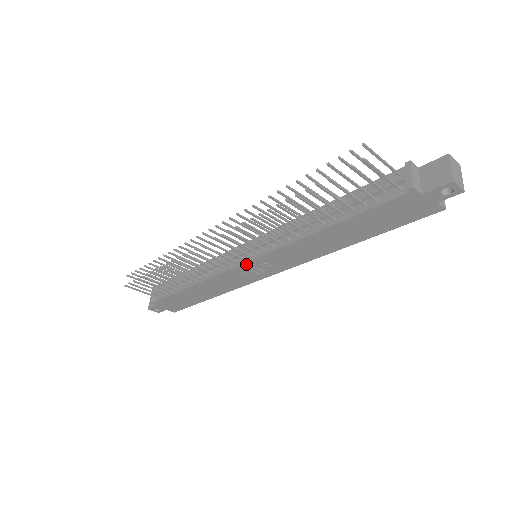
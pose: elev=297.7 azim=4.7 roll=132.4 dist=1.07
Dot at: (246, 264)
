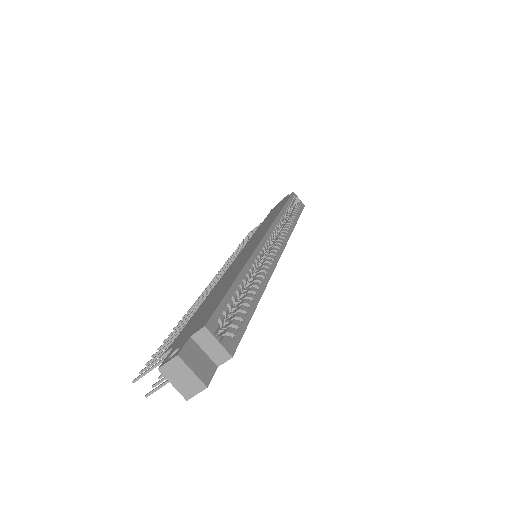
Dot at: occluded
